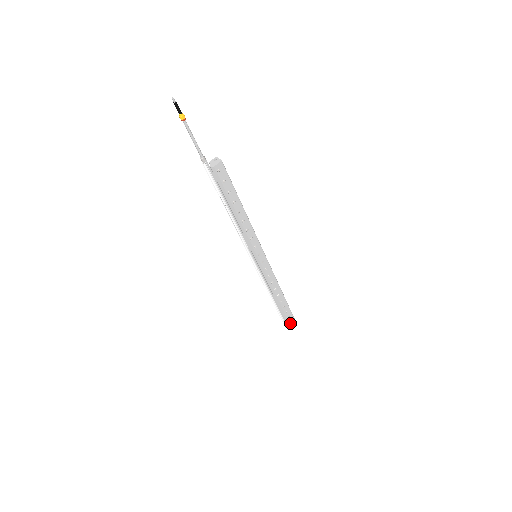
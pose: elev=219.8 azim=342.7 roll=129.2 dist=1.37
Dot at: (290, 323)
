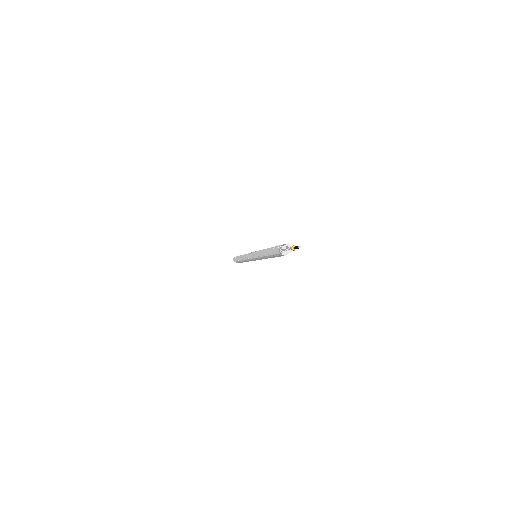
Dot at: occluded
